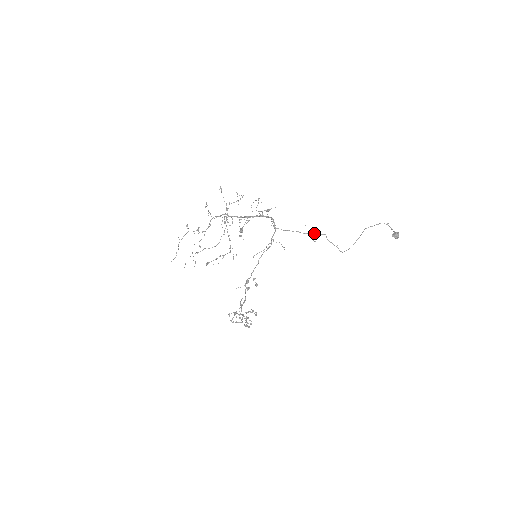
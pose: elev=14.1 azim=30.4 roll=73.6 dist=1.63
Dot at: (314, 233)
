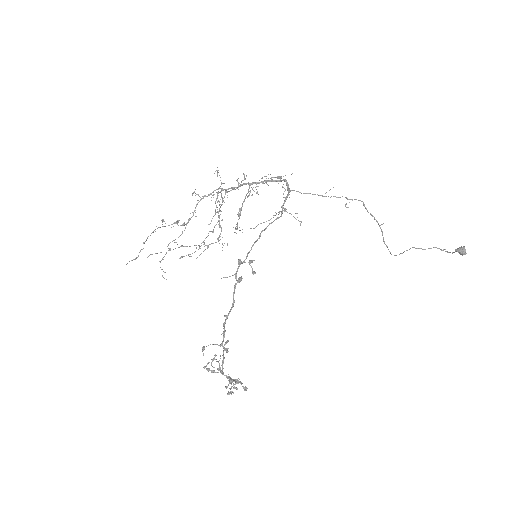
Dot at: (346, 197)
